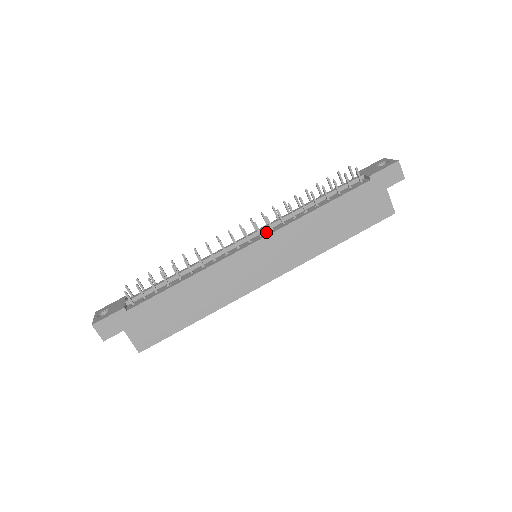
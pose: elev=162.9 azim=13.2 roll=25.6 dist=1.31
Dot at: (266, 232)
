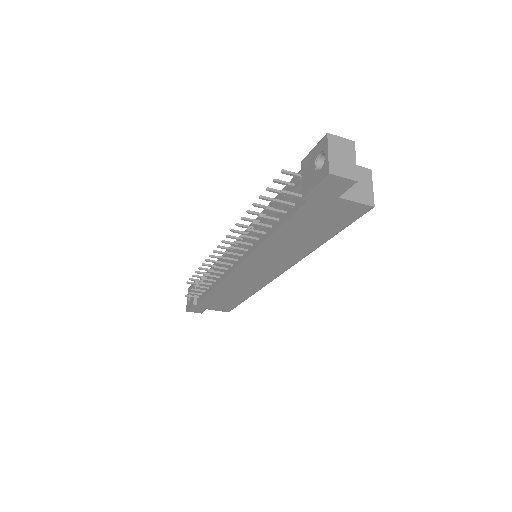
Dot at: (244, 251)
